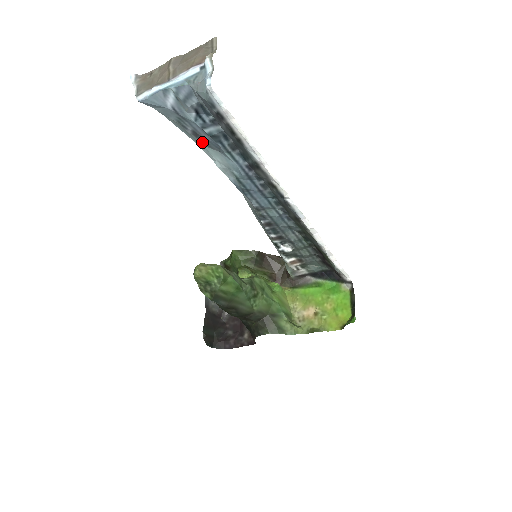
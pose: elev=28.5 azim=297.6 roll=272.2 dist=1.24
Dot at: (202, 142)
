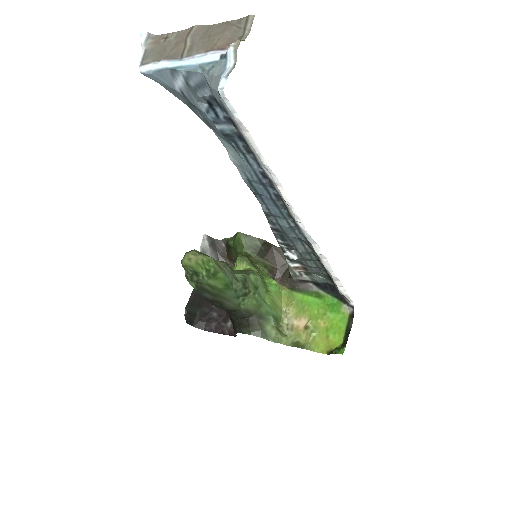
Dot at: (215, 132)
